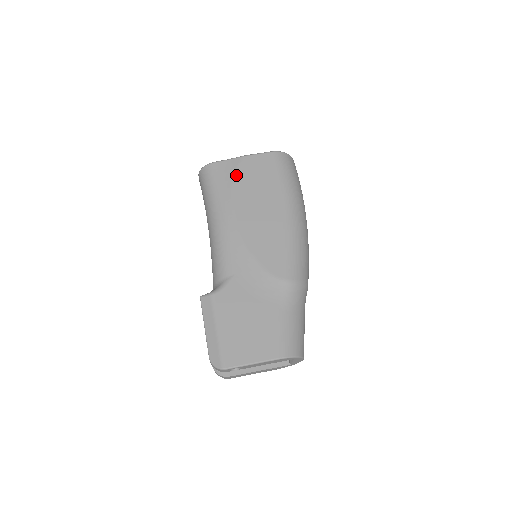
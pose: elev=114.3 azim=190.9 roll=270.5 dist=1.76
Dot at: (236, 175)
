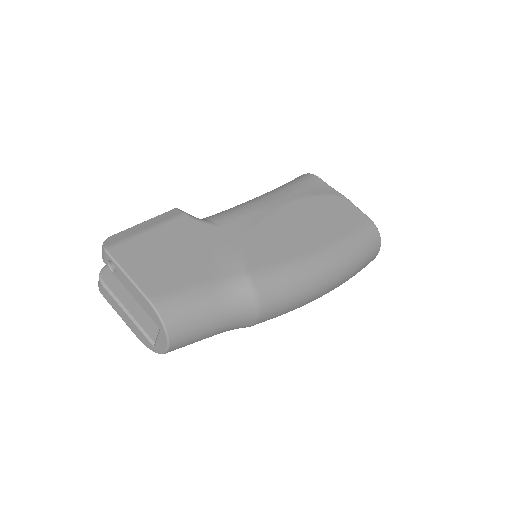
Dot at: (322, 196)
